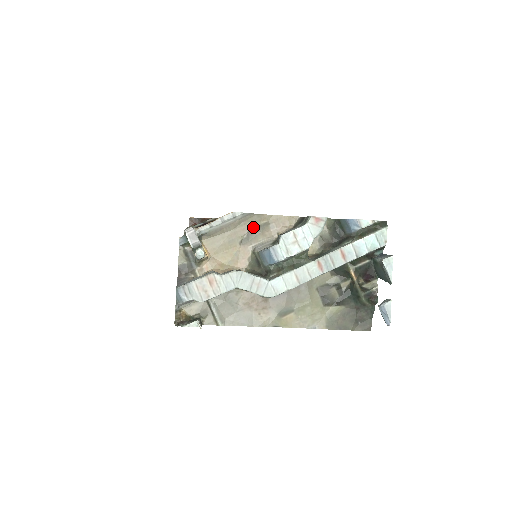
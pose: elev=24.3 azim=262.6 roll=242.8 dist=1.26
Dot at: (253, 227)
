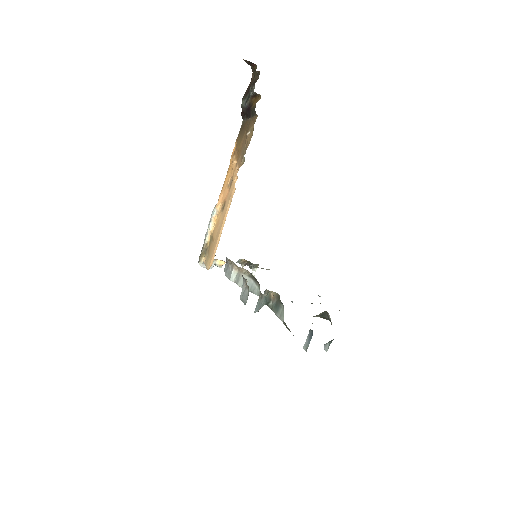
Dot at: occluded
